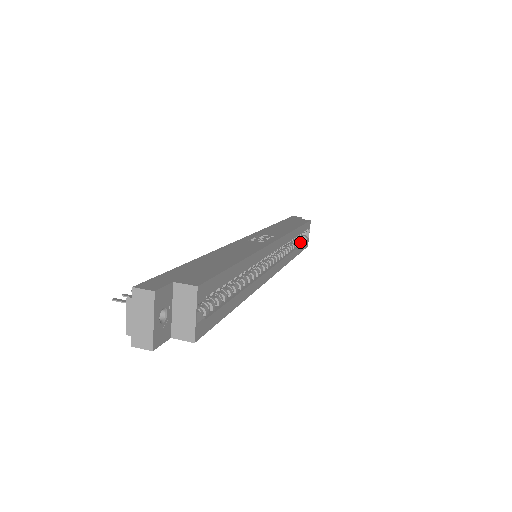
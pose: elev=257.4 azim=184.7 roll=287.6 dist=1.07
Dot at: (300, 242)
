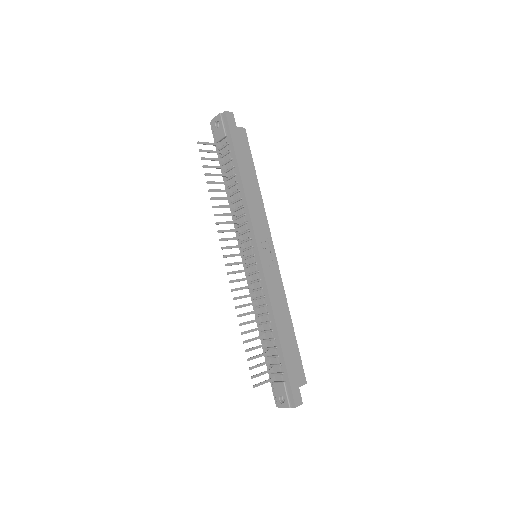
Dot at: occluded
